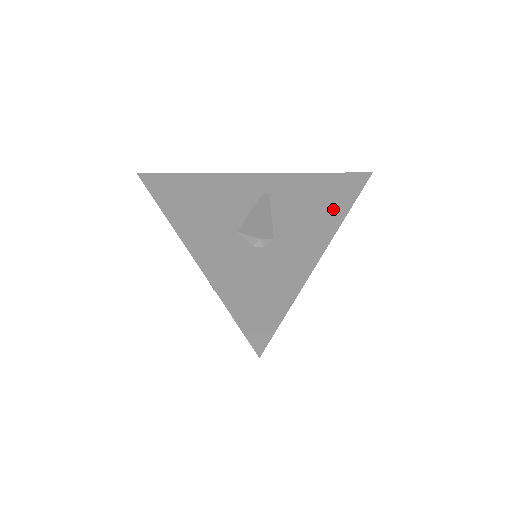
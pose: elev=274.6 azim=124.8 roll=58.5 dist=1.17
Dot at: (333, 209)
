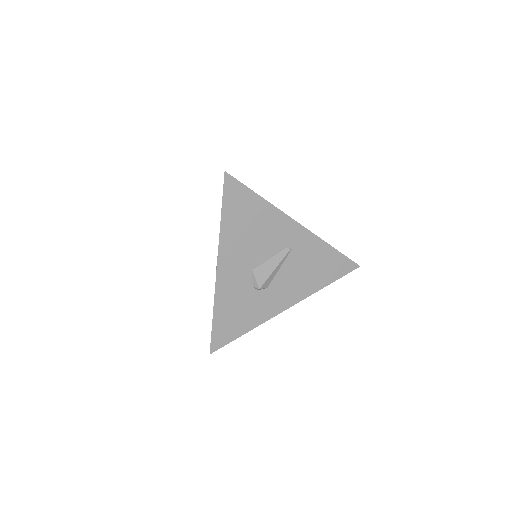
Dot at: (314, 283)
